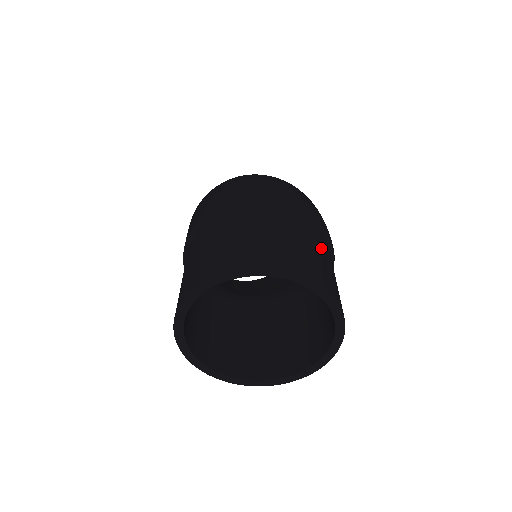
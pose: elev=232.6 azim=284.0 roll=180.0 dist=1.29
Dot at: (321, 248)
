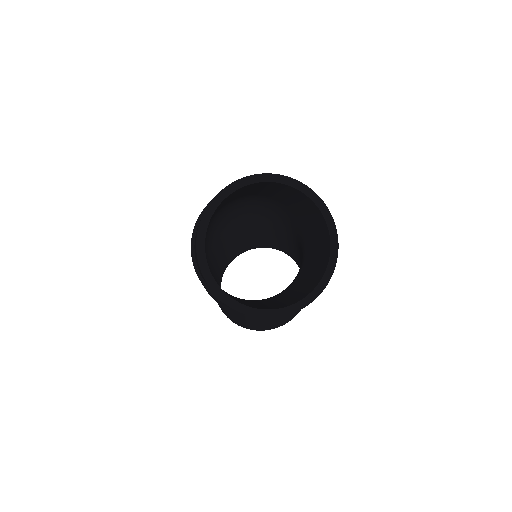
Dot at: occluded
